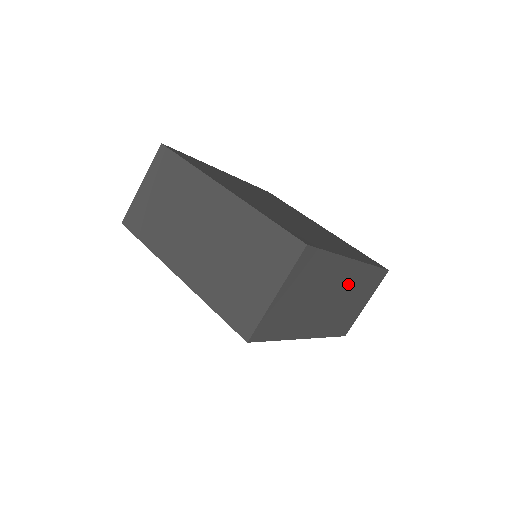
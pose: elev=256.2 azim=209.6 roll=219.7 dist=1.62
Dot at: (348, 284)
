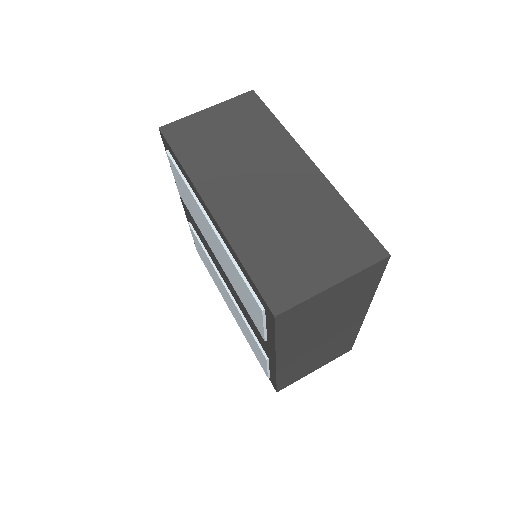
Dot at: (296, 190)
